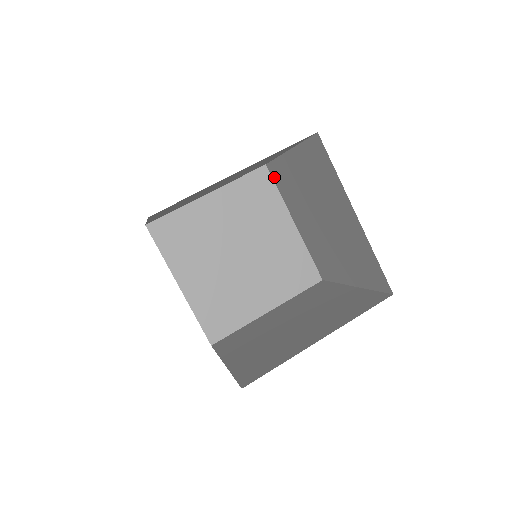
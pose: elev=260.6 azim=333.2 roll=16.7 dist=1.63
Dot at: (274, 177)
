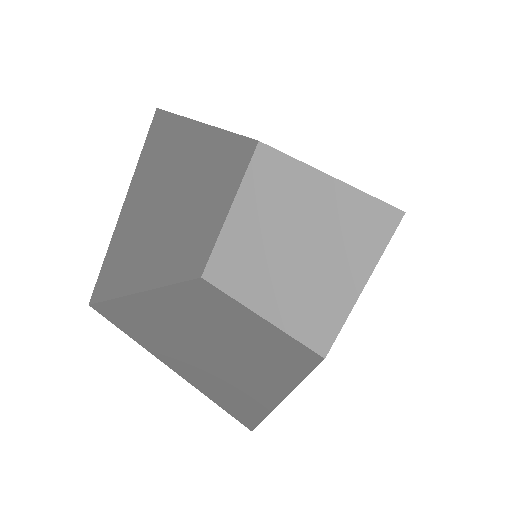
Dot at: (216, 280)
